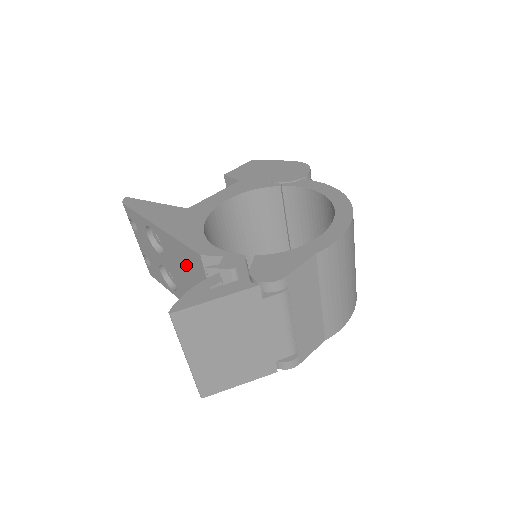
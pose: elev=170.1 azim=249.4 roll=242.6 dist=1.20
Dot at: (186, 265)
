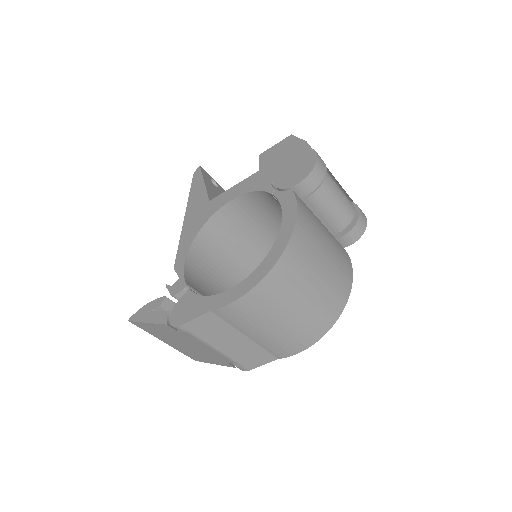
Dot at: occluded
